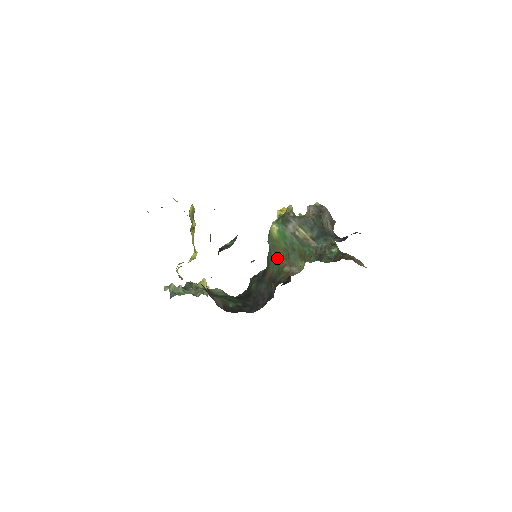
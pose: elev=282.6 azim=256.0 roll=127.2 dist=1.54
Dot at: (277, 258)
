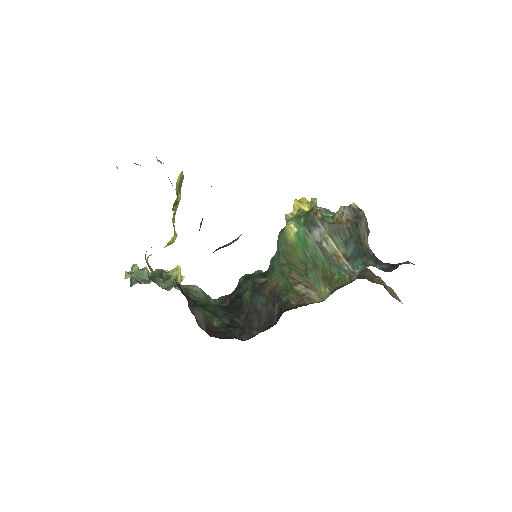
Dot at: (287, 269)
